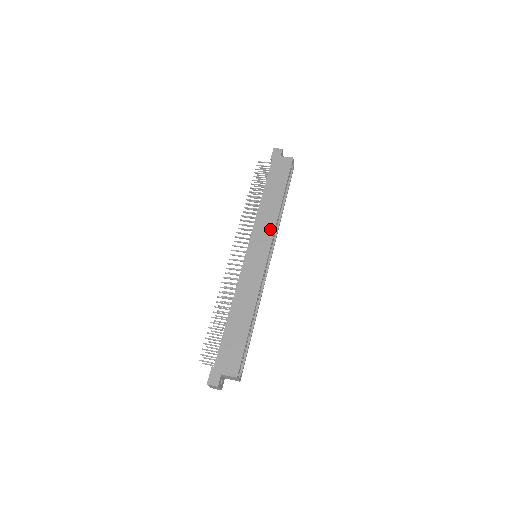
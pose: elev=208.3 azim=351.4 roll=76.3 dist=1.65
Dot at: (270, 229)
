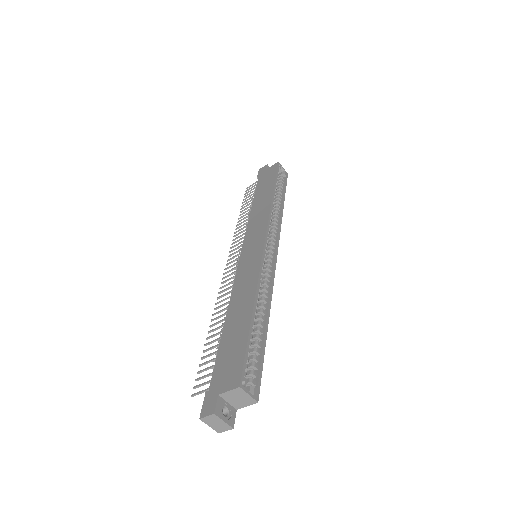
Dot at: (263, 221)
